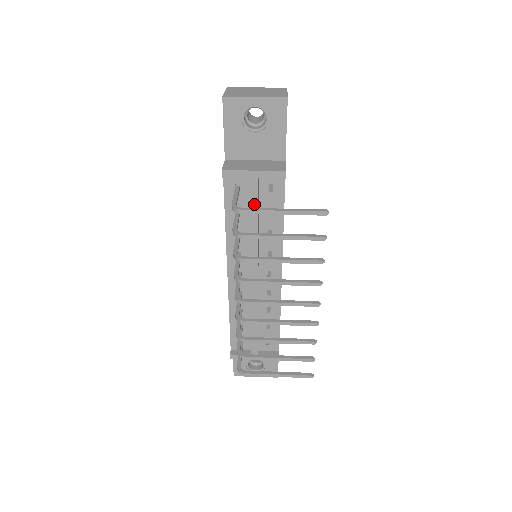
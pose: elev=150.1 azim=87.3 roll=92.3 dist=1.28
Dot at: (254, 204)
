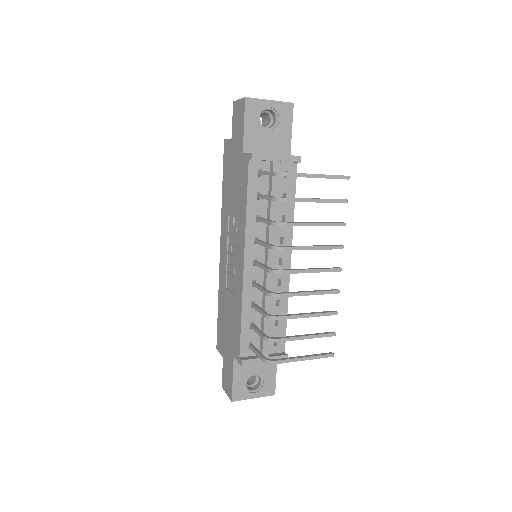
Dot at: (275, 186)
